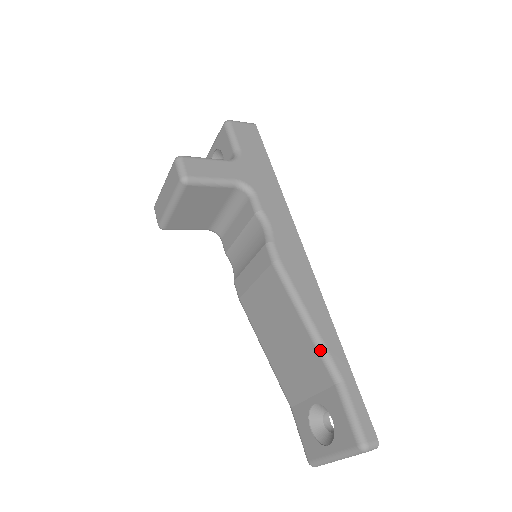
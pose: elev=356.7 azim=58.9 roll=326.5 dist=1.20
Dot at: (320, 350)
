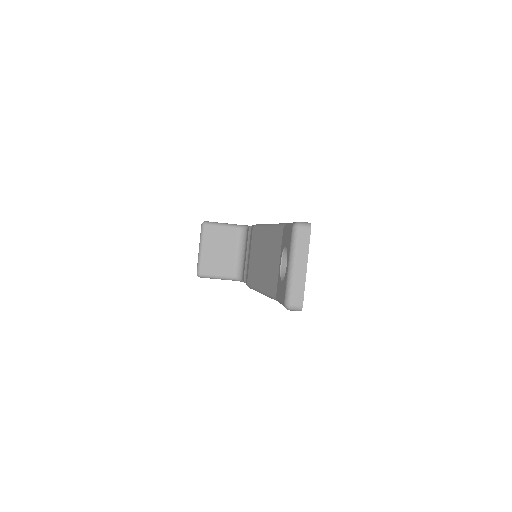
Dot at: (275, 226)
